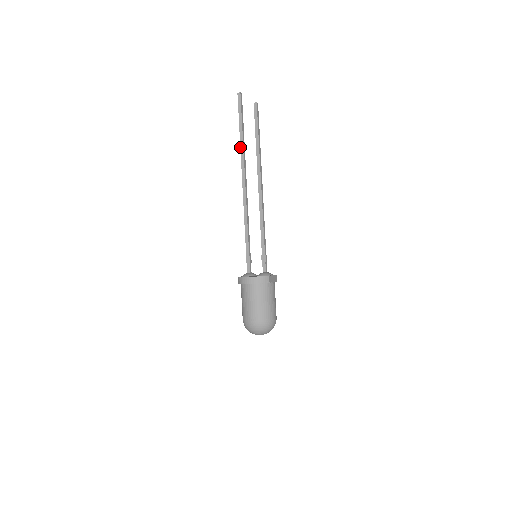
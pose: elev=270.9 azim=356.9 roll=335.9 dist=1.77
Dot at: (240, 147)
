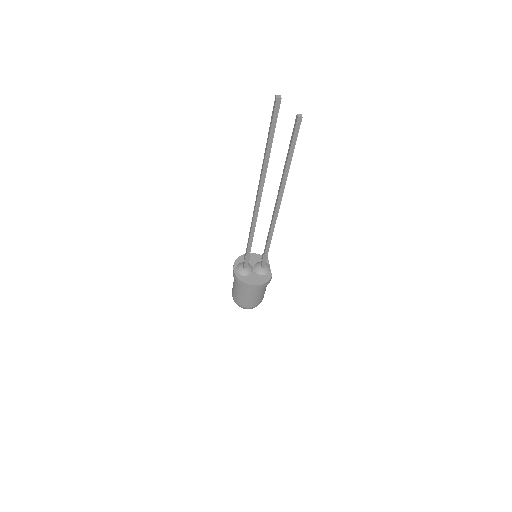
Dot at: (263, 165)
